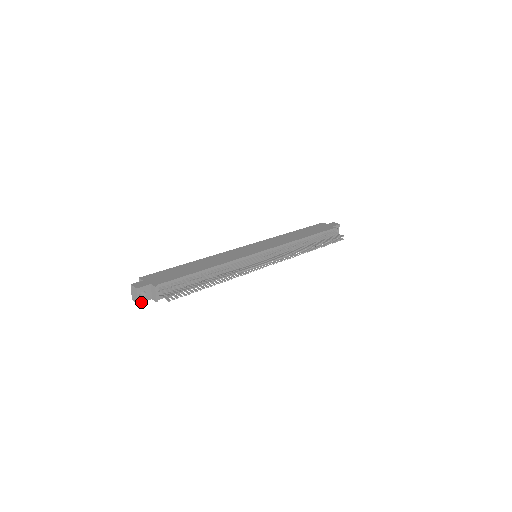
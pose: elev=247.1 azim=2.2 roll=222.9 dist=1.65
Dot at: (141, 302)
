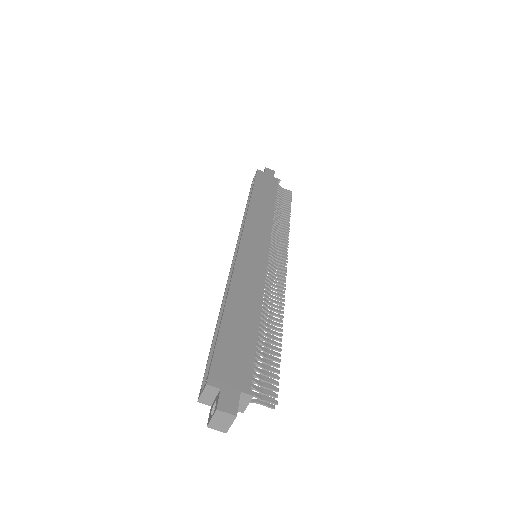
Dot at: (227, 426)
